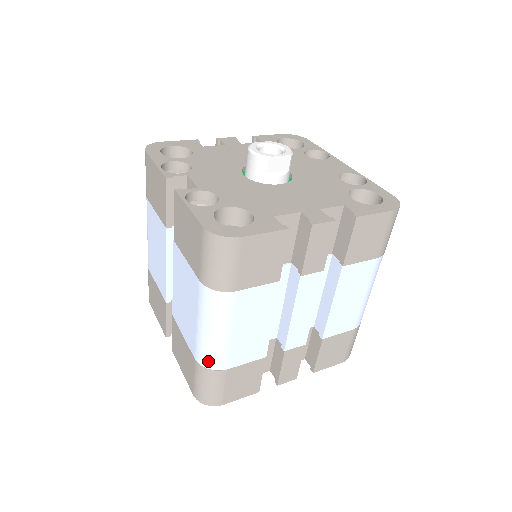
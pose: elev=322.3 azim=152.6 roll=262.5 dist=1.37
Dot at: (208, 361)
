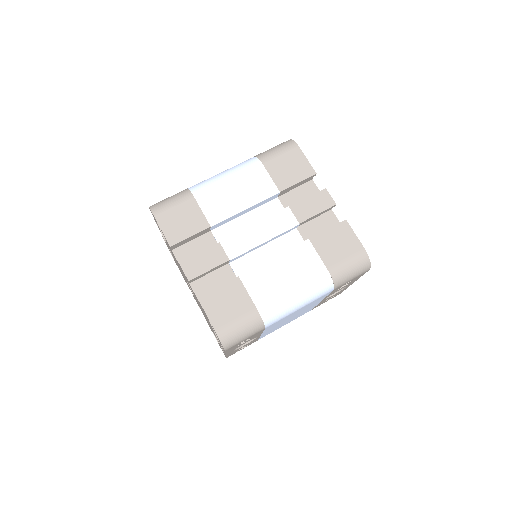
Dot at: (196, 186)
